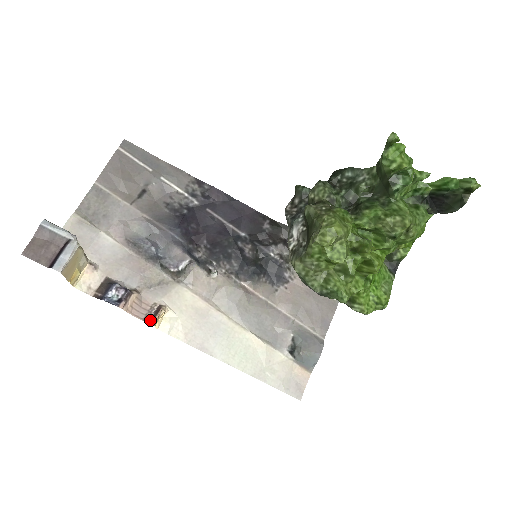
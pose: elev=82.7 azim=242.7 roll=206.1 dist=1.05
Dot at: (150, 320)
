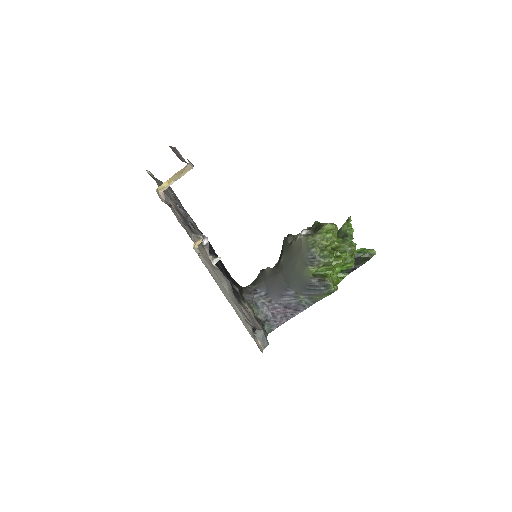
Dot at: occluded
